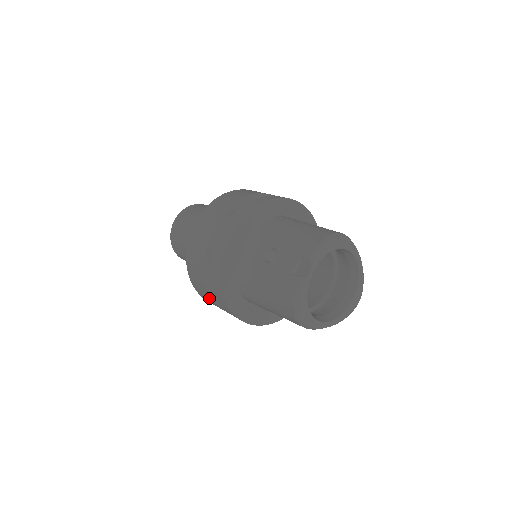
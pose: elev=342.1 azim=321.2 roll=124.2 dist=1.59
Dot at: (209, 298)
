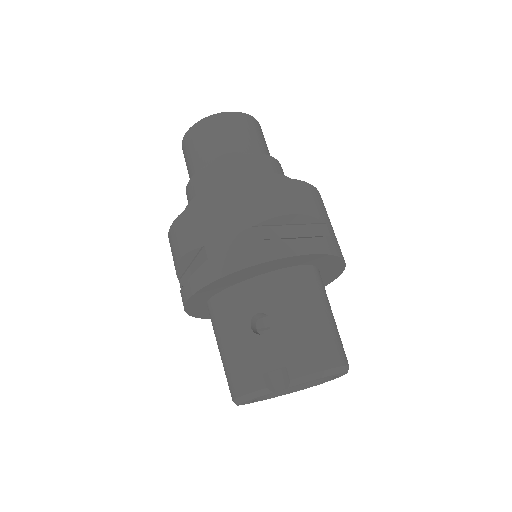
Dot at: occluded
